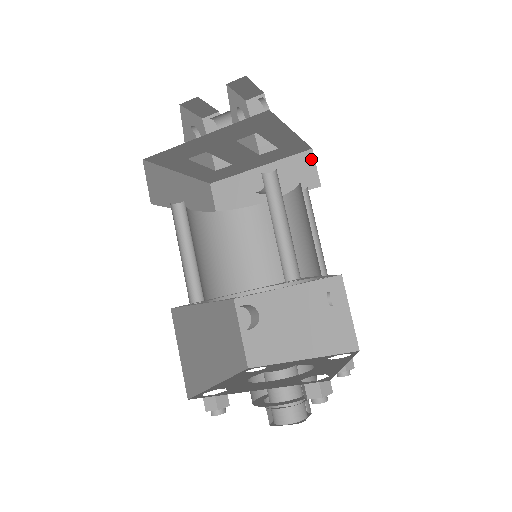
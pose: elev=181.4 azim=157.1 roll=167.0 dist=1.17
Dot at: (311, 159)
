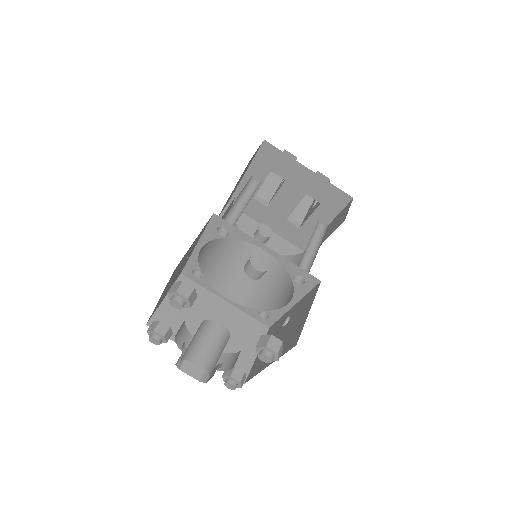
Dot at: occluded
